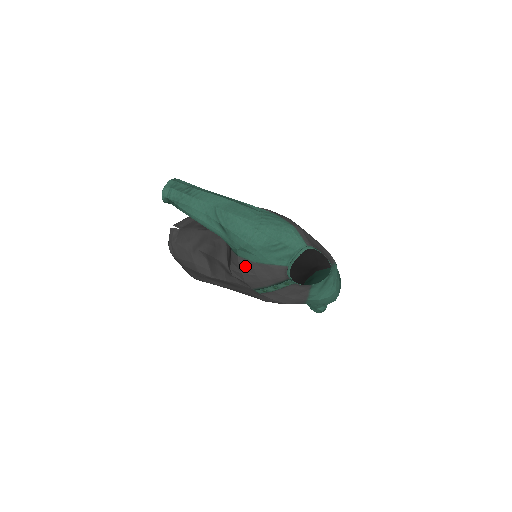
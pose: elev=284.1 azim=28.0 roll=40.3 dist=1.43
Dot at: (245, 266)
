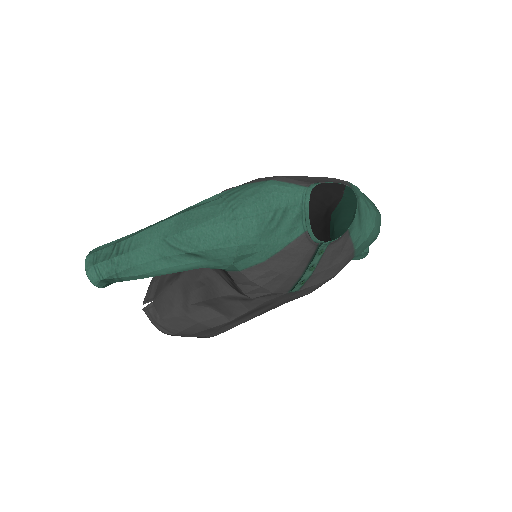
Dot at: (258, 275)
